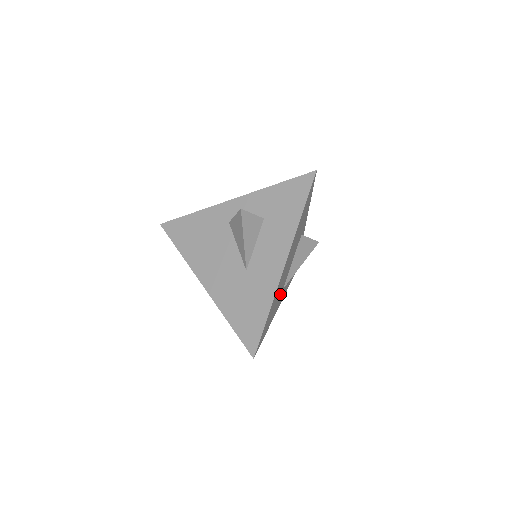
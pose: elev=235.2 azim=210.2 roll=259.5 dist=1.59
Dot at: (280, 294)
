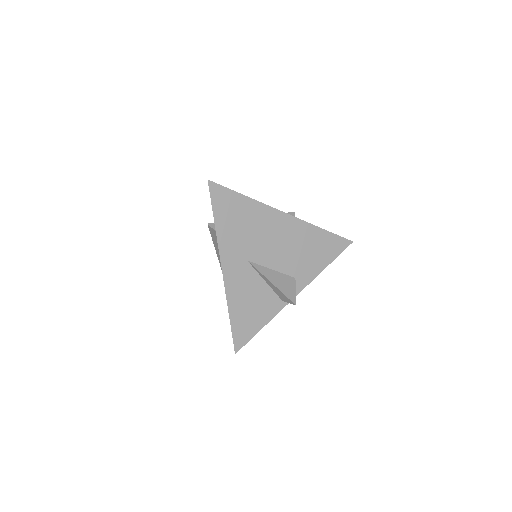
Dot at: (245, 249)
